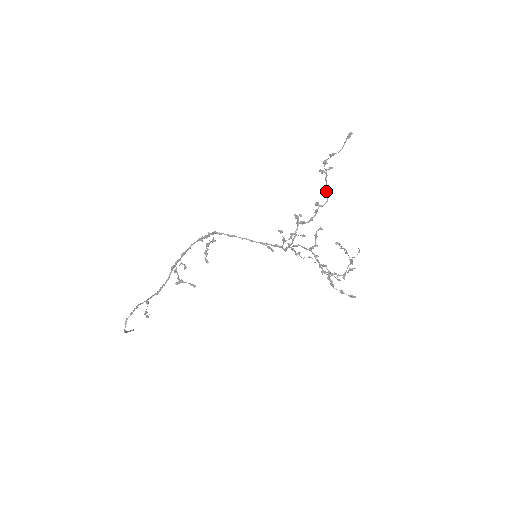
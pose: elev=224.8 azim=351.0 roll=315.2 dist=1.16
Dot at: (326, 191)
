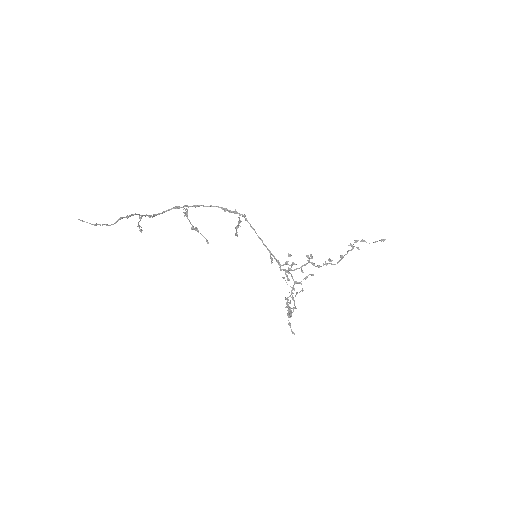
Dot at: (342, 258)
